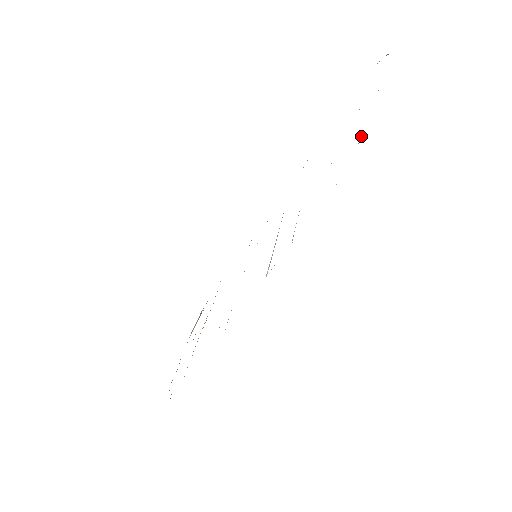
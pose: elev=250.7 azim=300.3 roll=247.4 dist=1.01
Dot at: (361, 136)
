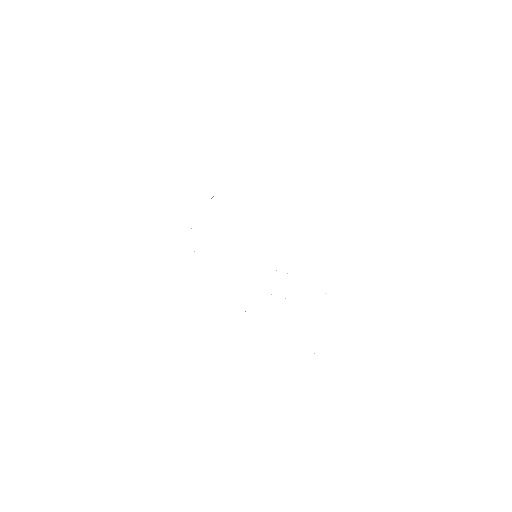
Dot at: occluded
